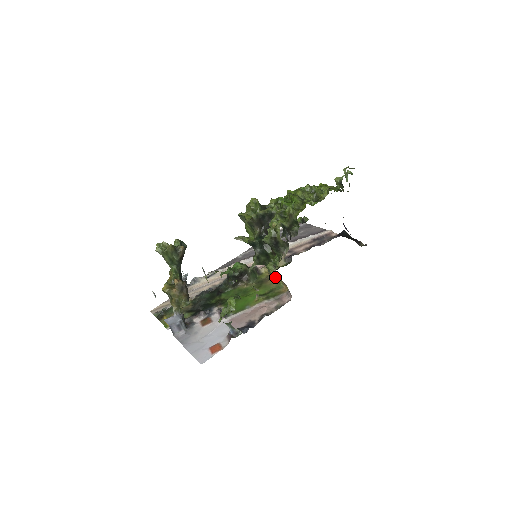
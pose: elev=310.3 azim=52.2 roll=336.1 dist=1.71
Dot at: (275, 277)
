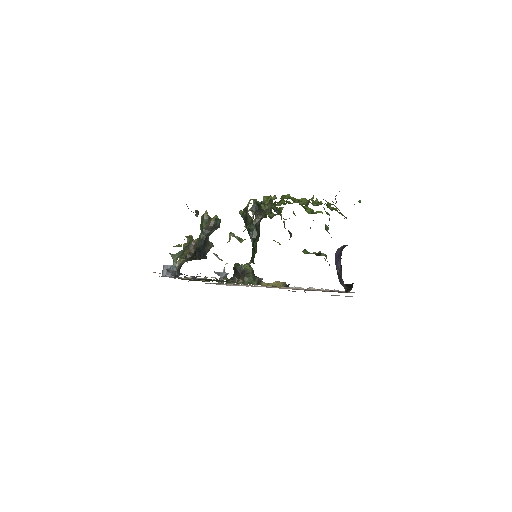
Dot at: occluded
